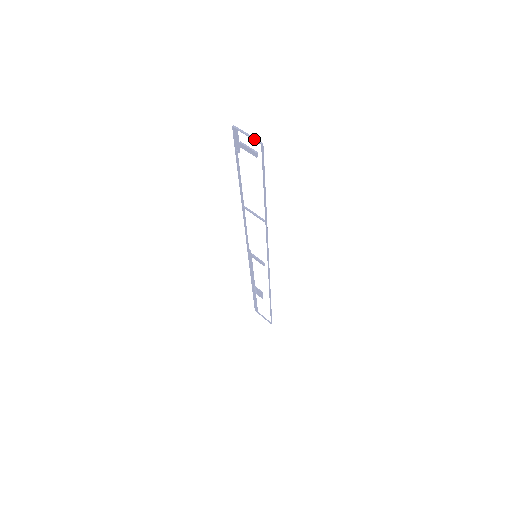
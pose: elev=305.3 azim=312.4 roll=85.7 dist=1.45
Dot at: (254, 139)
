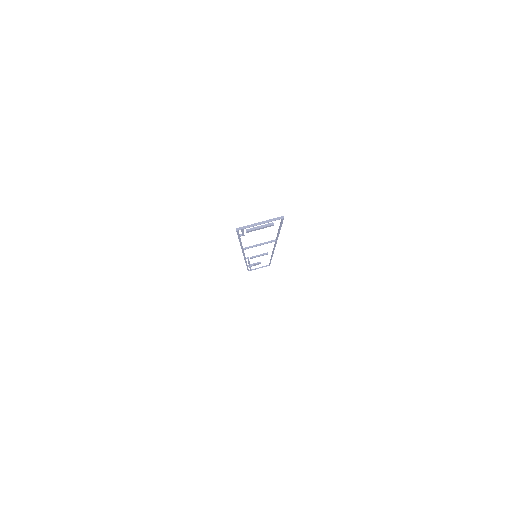
Dot at: occluded
